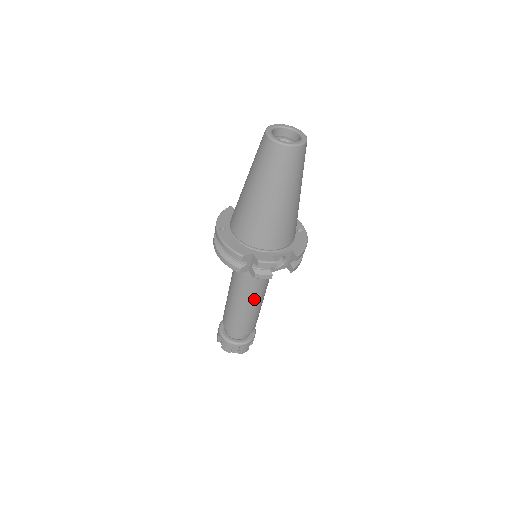
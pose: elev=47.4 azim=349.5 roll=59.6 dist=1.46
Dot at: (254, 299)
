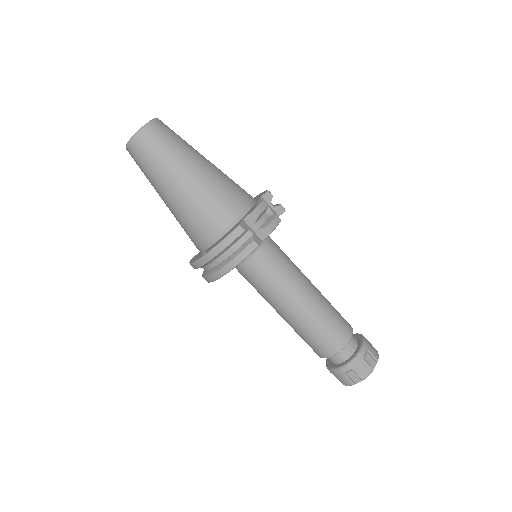
Dot at: (306, 284)
